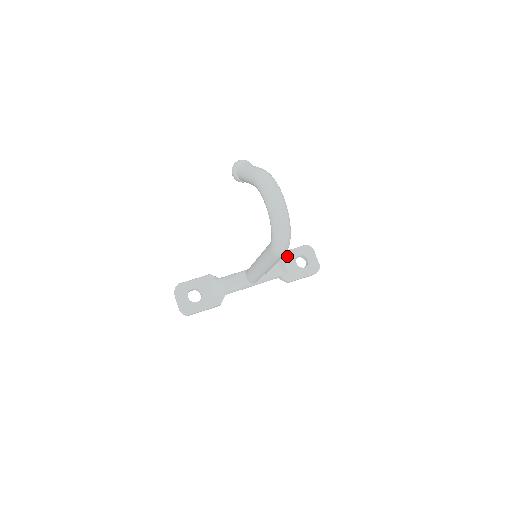
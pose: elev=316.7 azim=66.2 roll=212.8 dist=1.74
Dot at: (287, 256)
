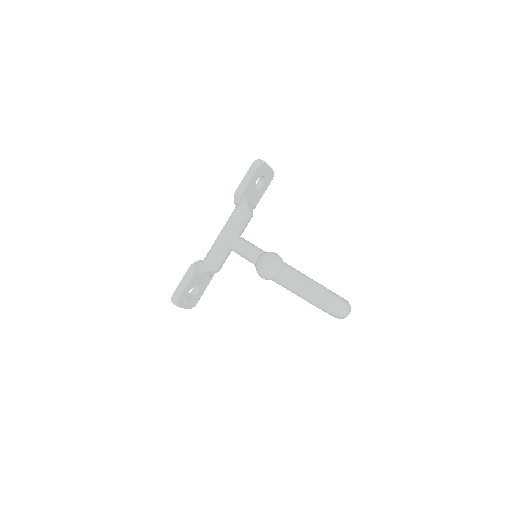
Dot at: (248, 192)
